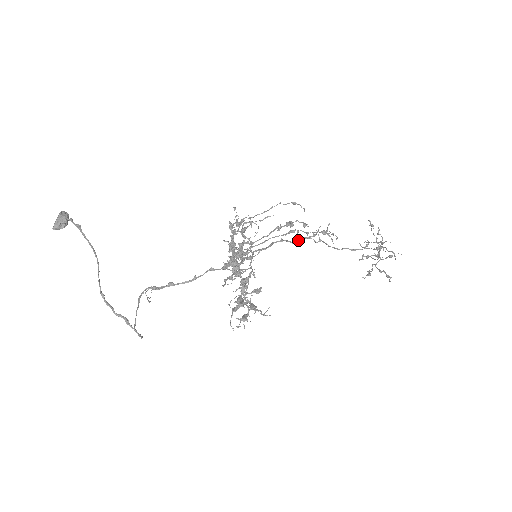
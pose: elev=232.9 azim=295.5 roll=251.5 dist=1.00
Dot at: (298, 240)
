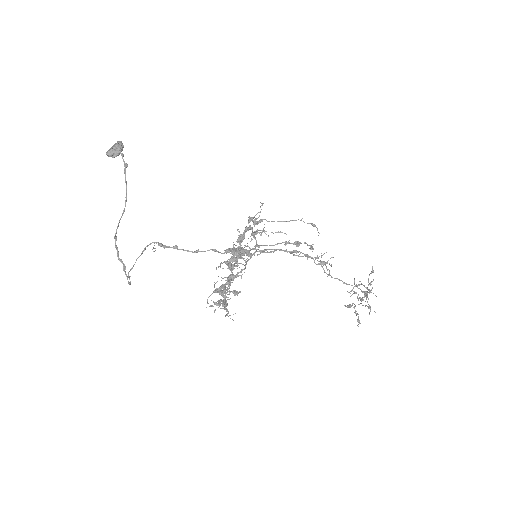
Dot at: (301, 256)
